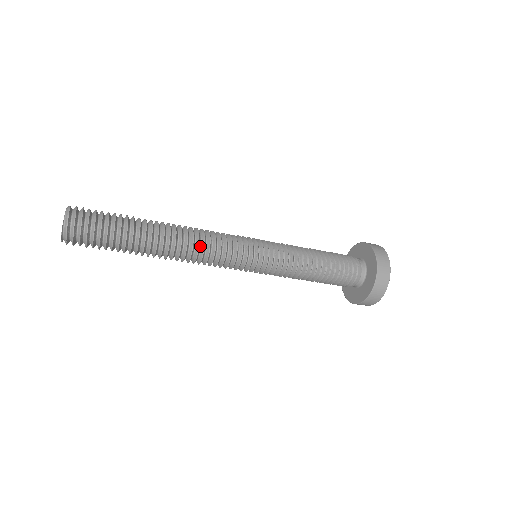
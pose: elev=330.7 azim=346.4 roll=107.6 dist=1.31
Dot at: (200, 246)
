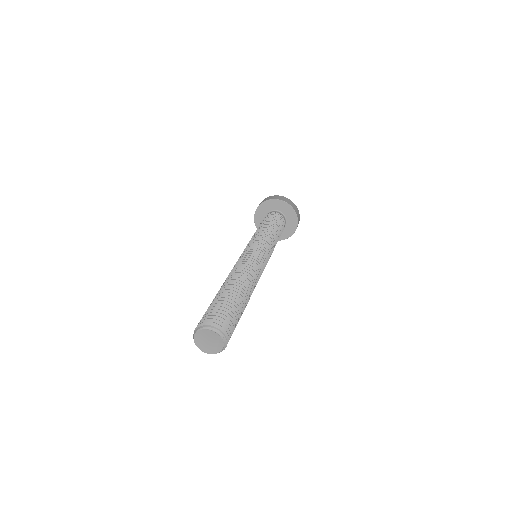
Dot at: occluded
